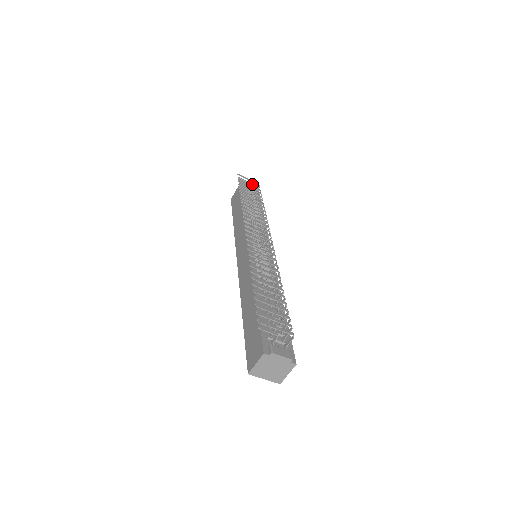
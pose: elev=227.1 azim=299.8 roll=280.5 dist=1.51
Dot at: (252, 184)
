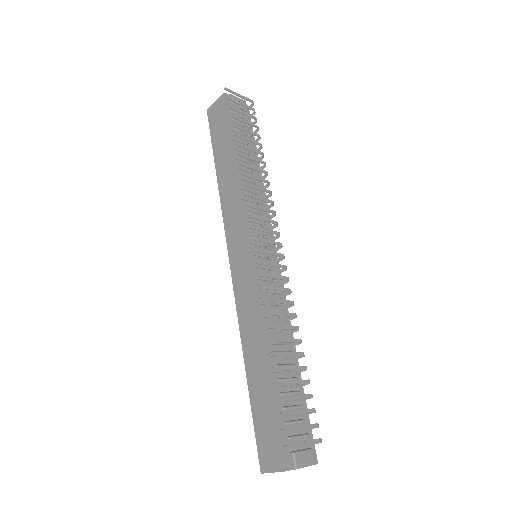
Dot at: (245, 106)
